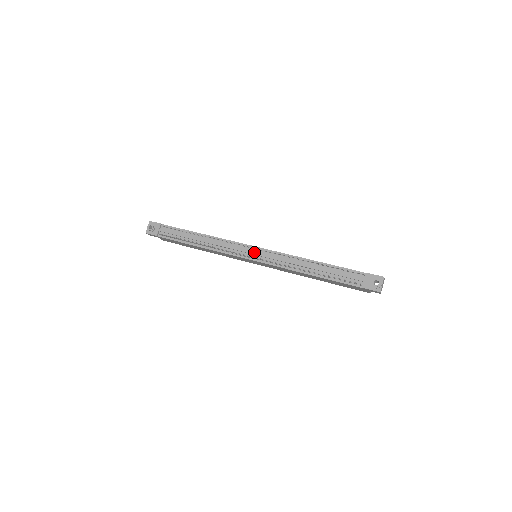
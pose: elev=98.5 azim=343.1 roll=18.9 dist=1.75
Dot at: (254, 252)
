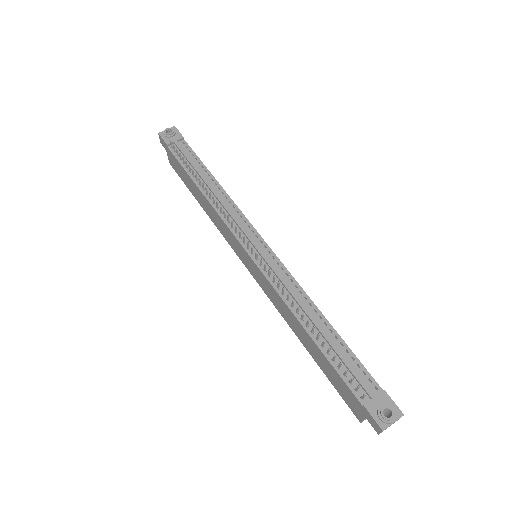
Dot at: (259, 246)
